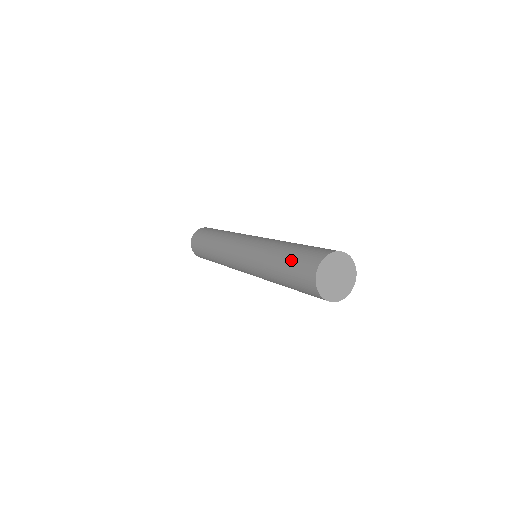
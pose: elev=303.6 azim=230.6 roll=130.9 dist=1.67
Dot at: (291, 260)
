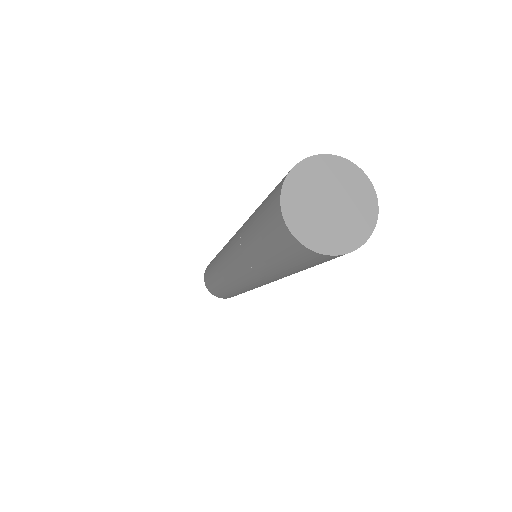
Dot at: (262, 203)
